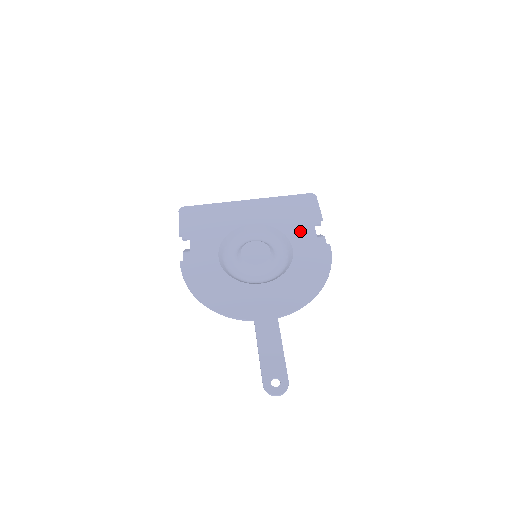
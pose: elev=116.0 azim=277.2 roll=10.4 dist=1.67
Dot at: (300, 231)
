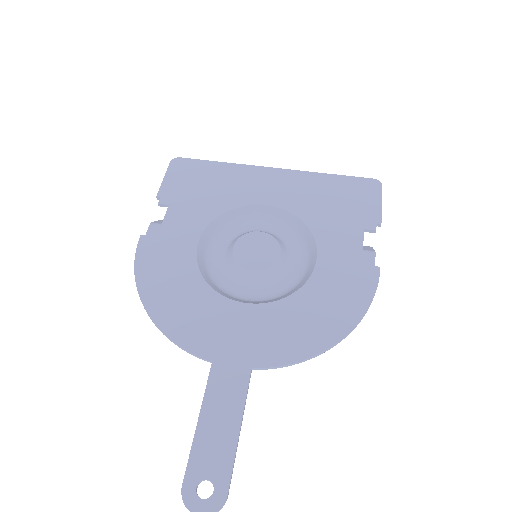
Dot at: (338, 234)
